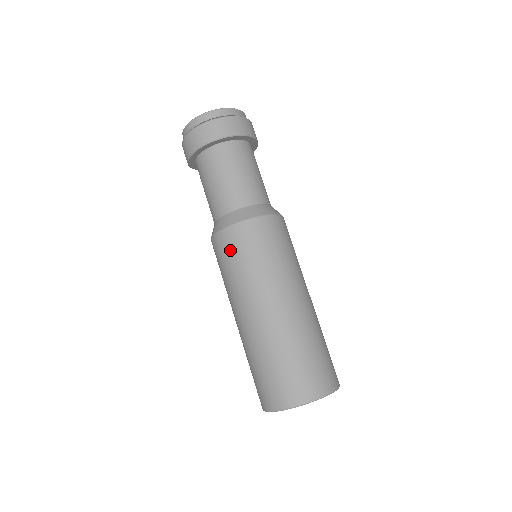
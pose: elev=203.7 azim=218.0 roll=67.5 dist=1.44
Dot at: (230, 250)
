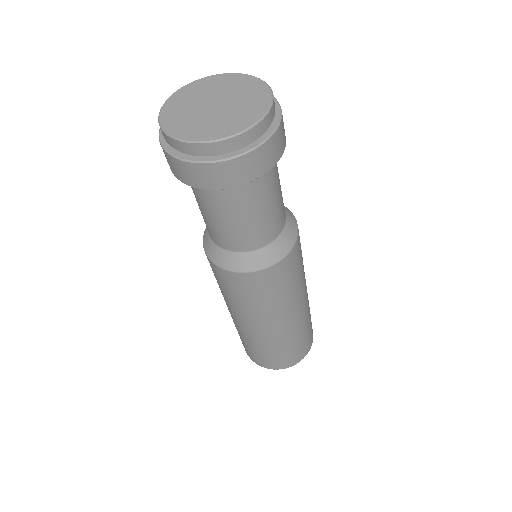
Dot at: (255, 289)
